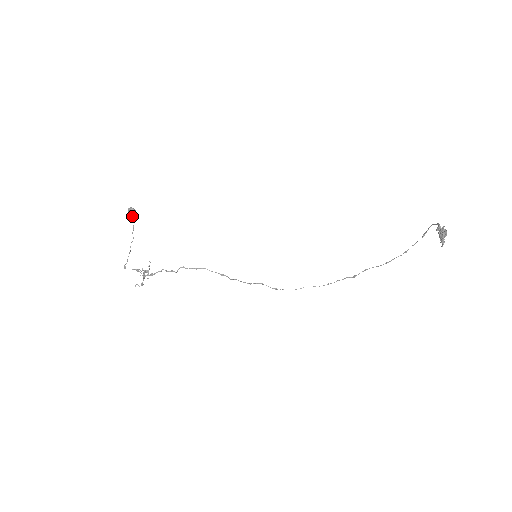
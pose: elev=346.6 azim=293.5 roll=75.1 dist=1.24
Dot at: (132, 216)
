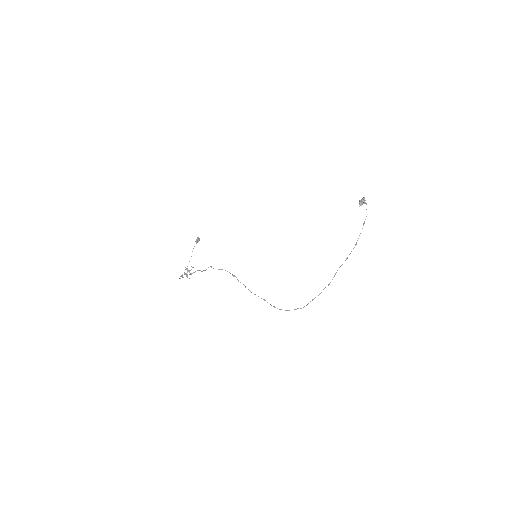
Dot at: (197, 242)
